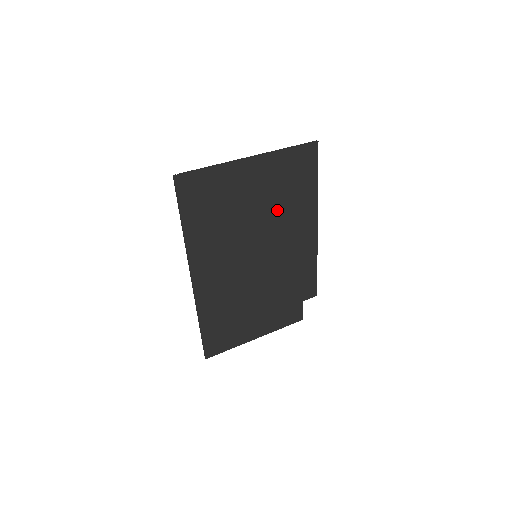
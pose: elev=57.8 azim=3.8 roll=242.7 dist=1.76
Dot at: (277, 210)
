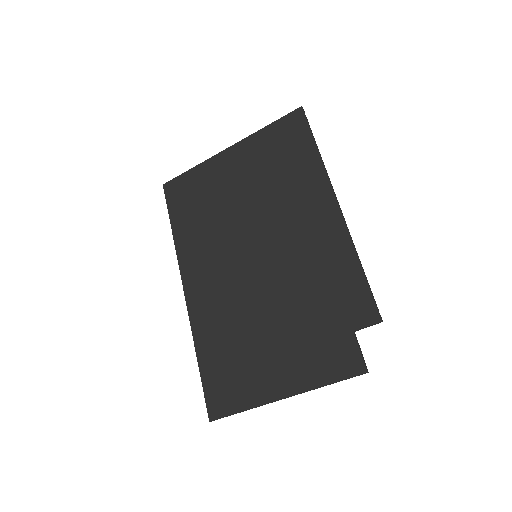
Dot at: (270, 193)
